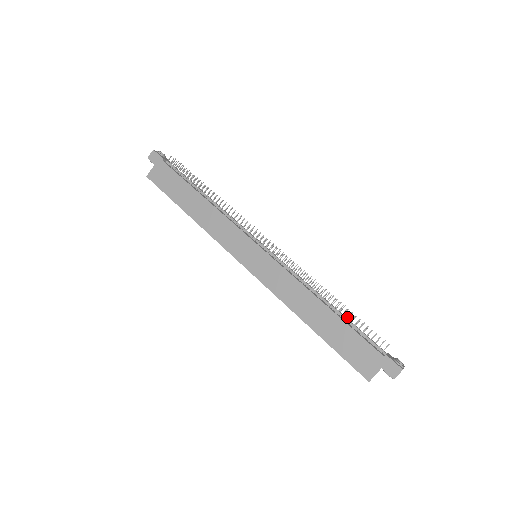
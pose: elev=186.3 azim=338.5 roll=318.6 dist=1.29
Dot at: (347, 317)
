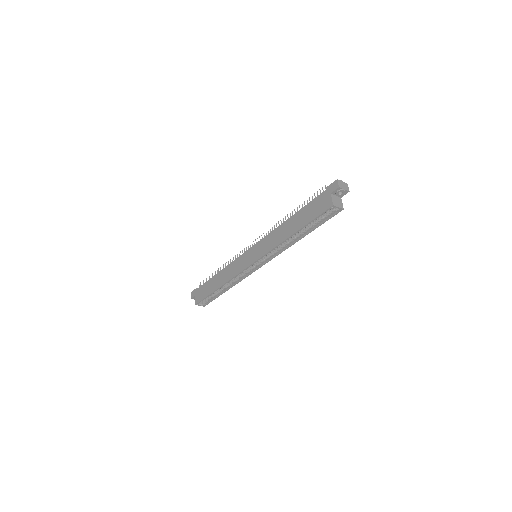
Dot at: (302, 207)
